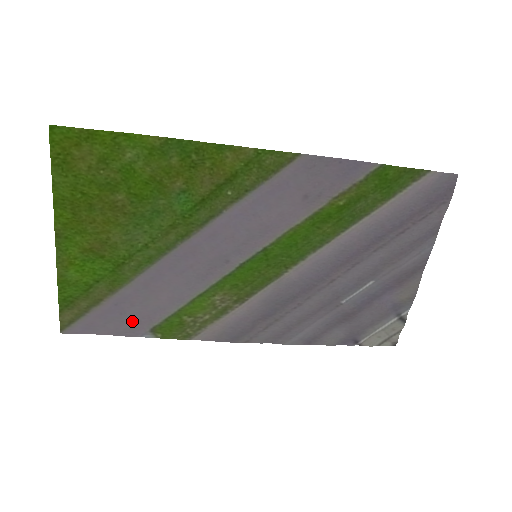
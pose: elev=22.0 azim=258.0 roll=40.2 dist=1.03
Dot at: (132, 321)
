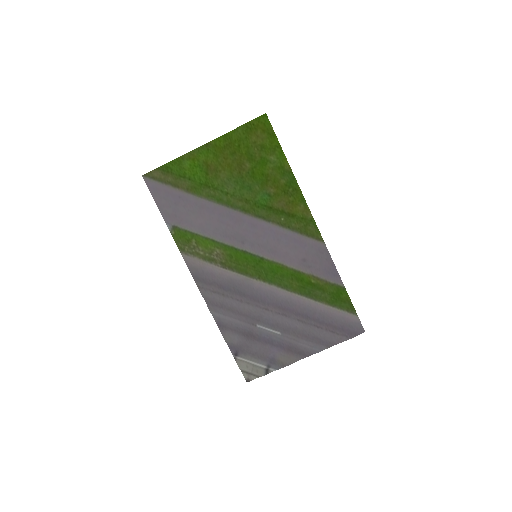
Dot at: (174, 212)
